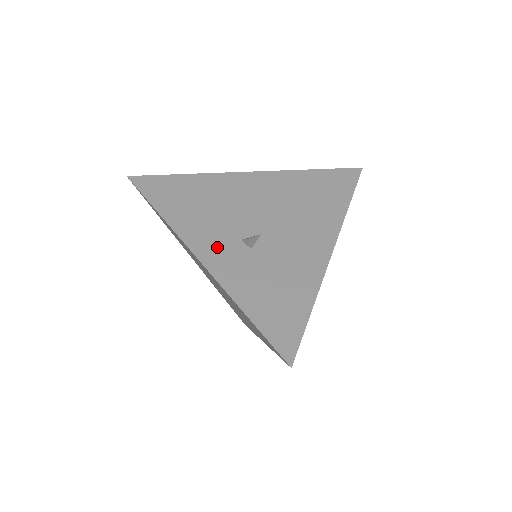
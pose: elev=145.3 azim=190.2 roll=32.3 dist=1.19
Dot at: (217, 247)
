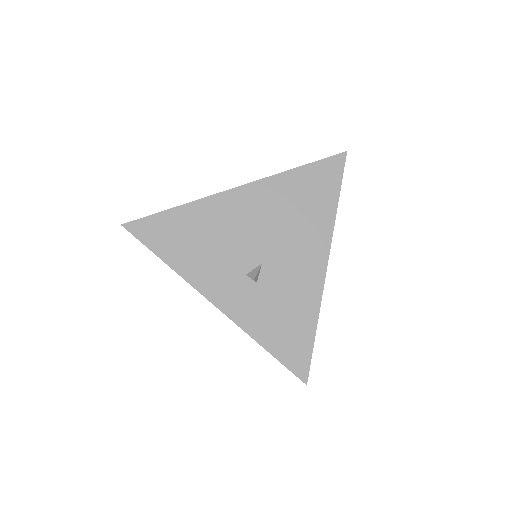
Dot at: (227, 288)
